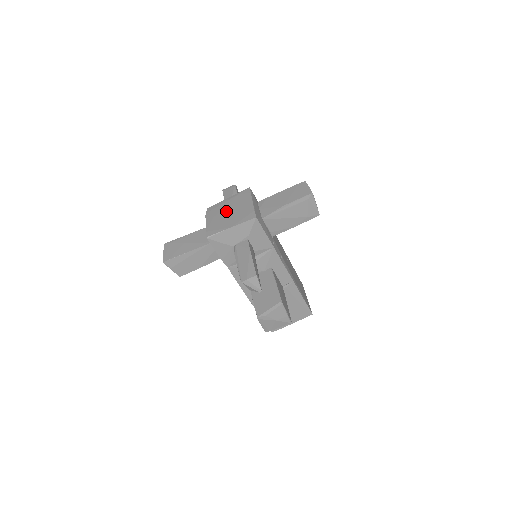
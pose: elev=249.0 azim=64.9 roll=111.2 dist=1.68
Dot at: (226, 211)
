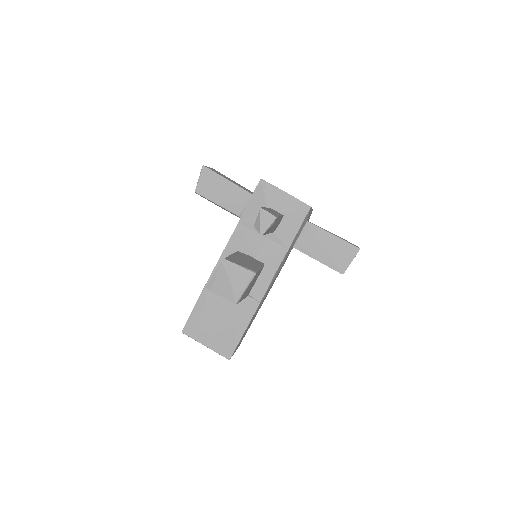
Dot at: occluded
